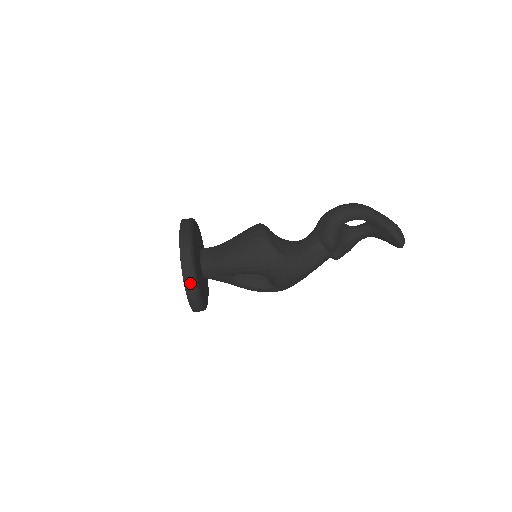
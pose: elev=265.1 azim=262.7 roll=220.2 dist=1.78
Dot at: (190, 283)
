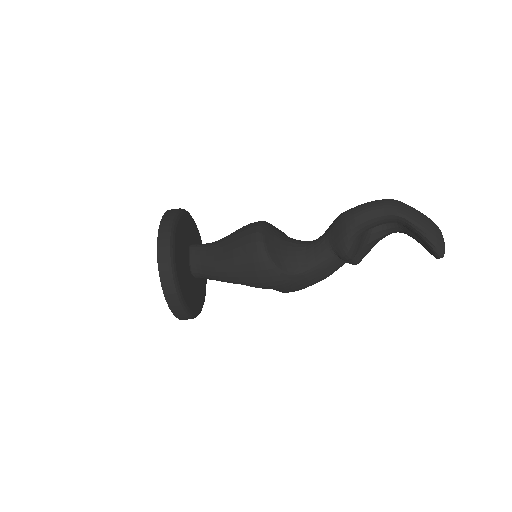
Dot at: (176, 307)
